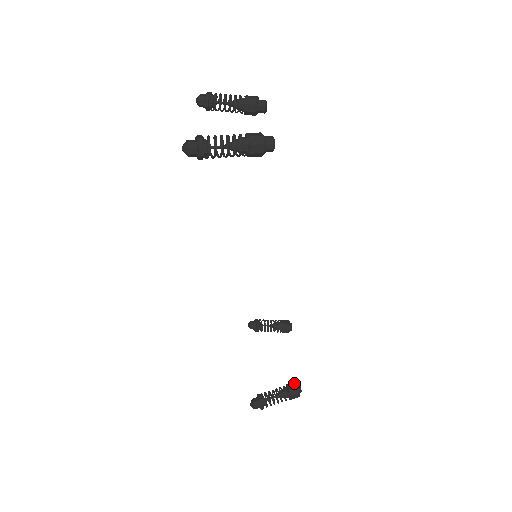
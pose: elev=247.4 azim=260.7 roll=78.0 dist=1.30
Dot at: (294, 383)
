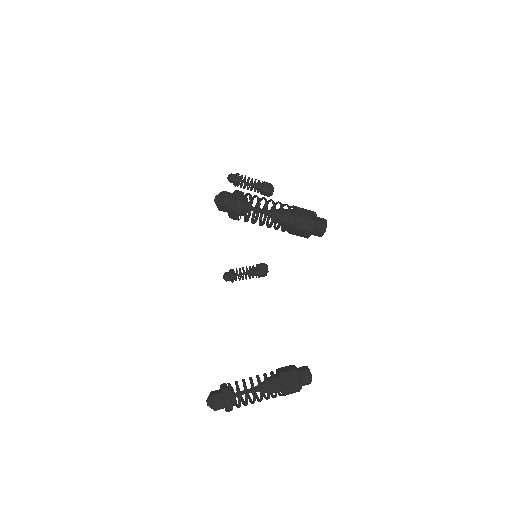
Dot at: (264, 270)
